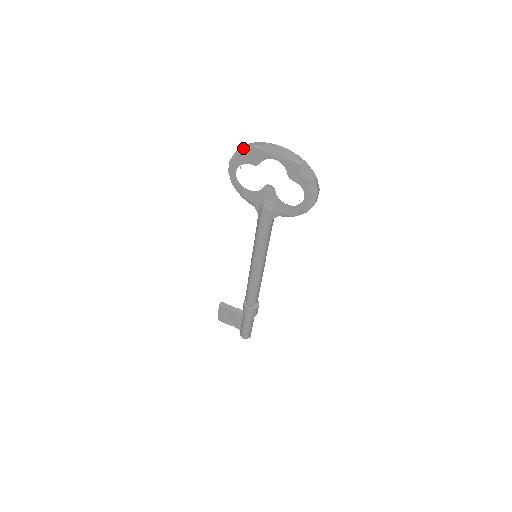
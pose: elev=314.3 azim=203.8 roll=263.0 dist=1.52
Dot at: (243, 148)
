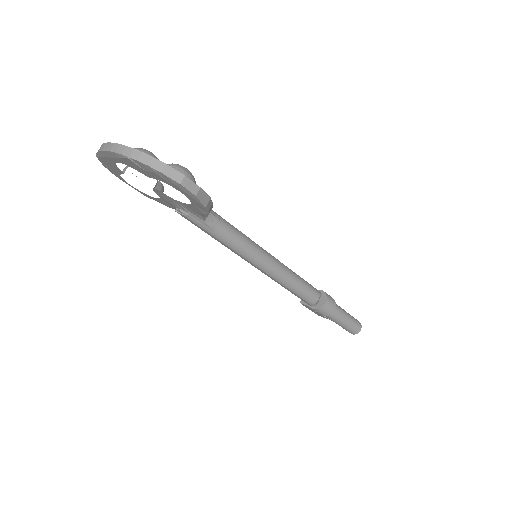
Dot at: occluded
